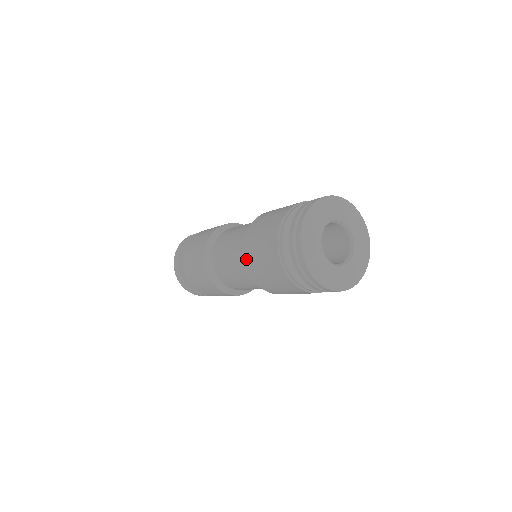
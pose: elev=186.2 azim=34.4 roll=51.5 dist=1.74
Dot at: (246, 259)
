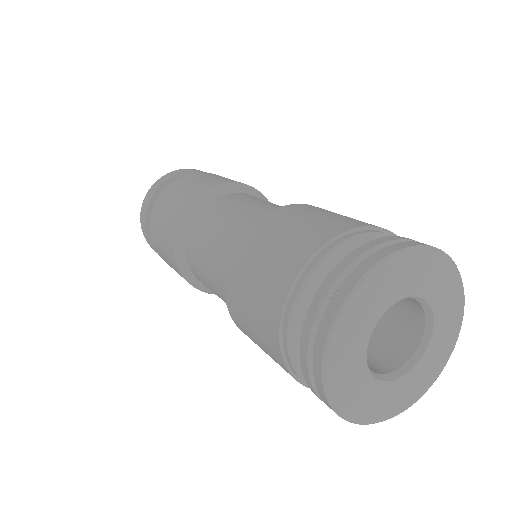
Dot at: (230, 310)
